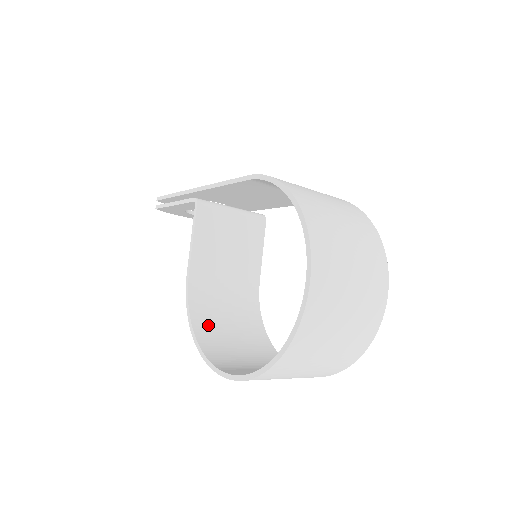
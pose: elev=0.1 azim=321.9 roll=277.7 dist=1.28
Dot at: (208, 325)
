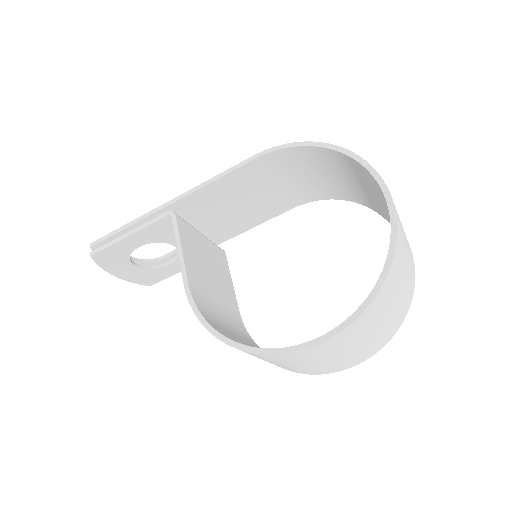
Dot at: (229, 336)
